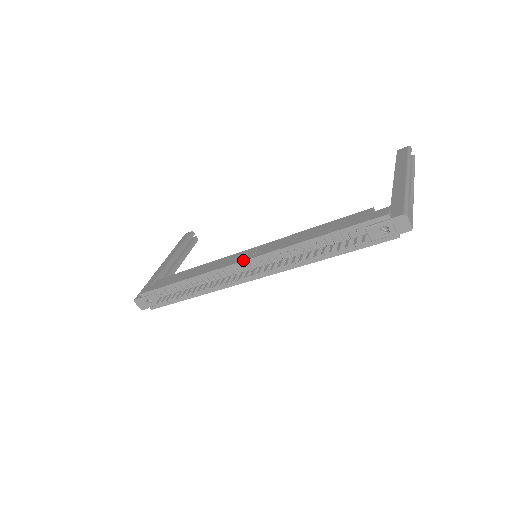
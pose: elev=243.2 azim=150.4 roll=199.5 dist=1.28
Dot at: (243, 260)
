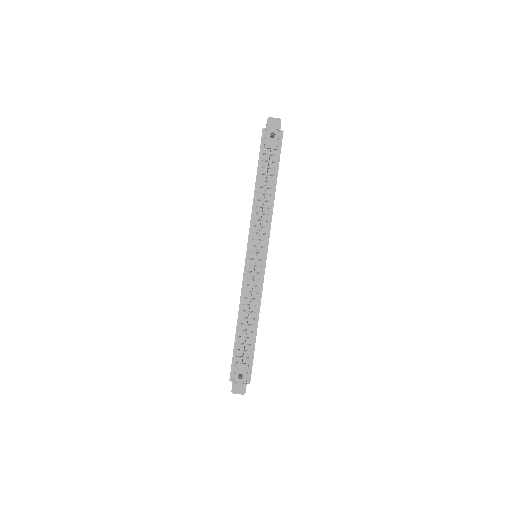
Dot at: (246, 254)
